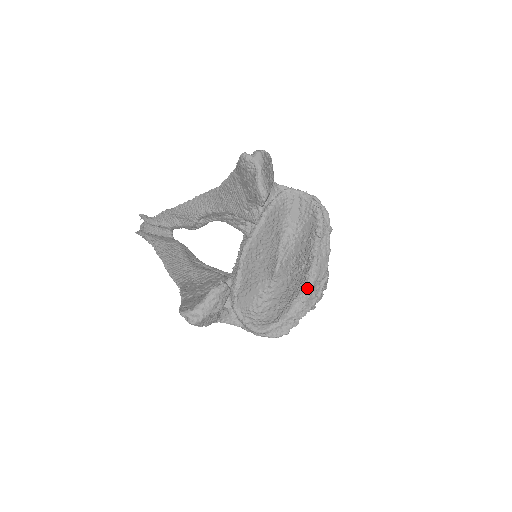
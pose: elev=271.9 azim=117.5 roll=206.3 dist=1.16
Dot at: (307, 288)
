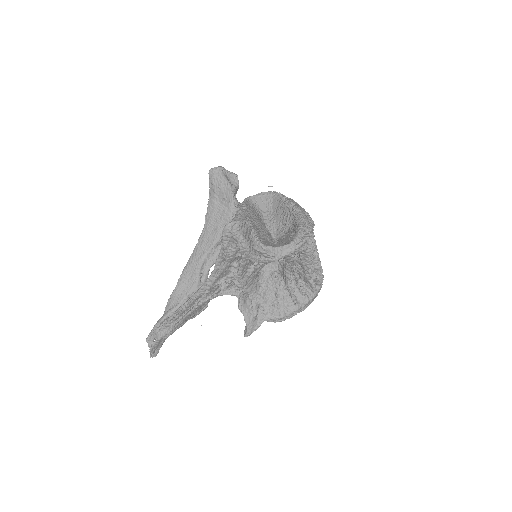
Dot at: (300, 214)
